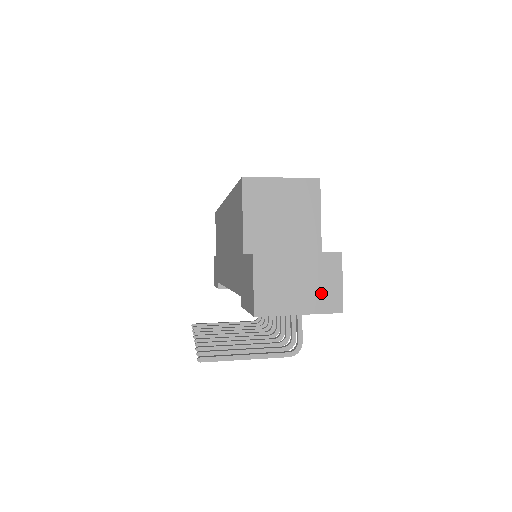
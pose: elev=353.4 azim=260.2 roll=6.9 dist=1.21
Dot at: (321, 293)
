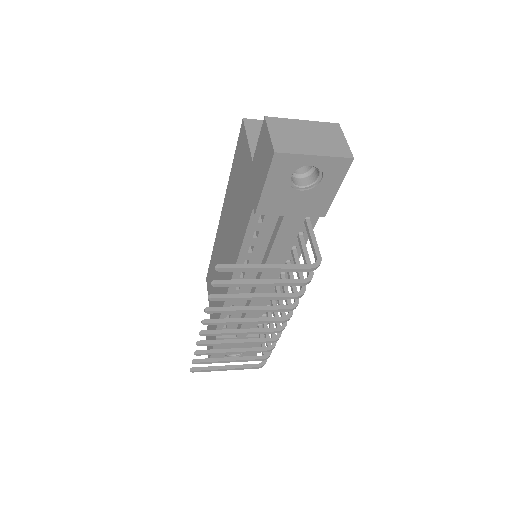
Dot at: (330, 144)
